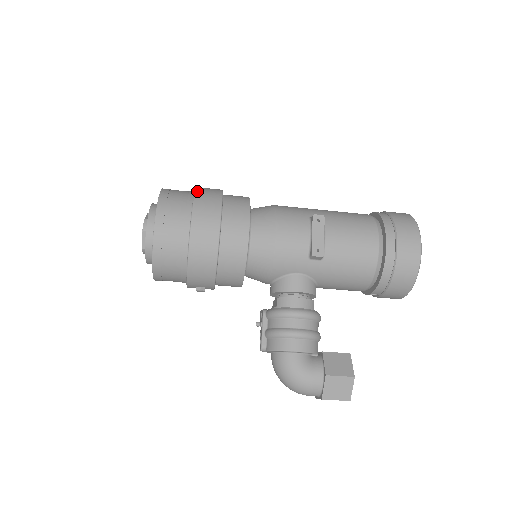
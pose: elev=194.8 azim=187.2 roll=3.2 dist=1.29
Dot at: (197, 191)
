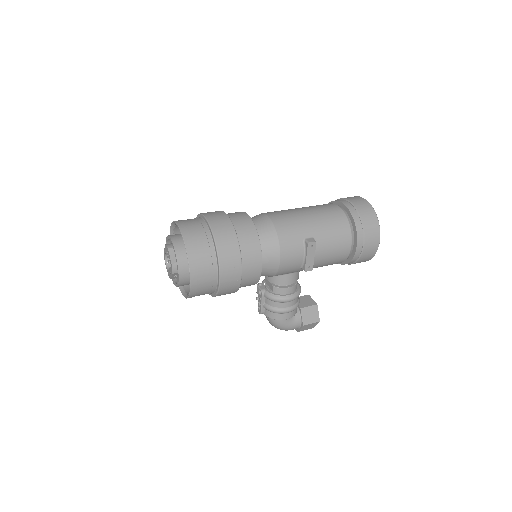
Dot at: (218, 244)
